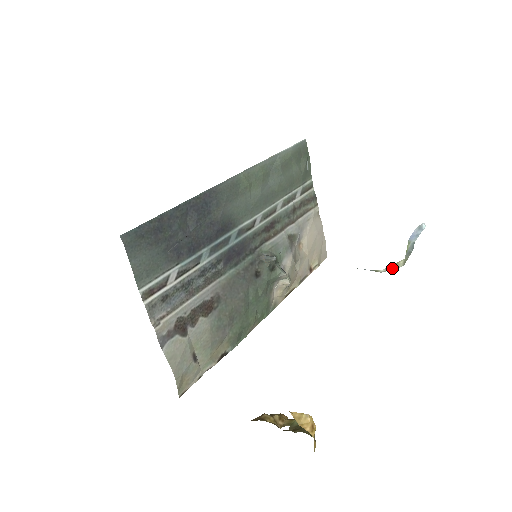
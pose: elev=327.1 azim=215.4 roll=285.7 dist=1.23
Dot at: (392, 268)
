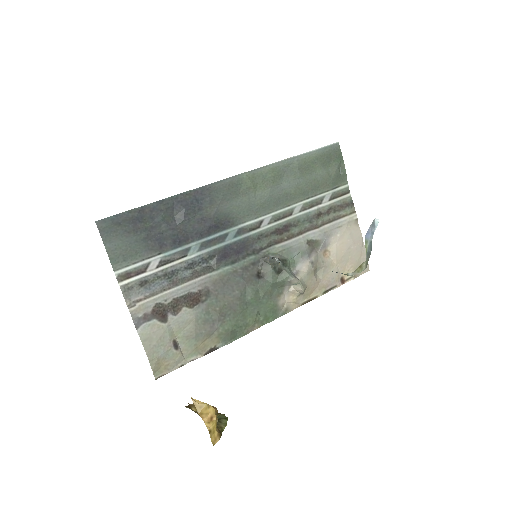
Dot at: (358, 271)
